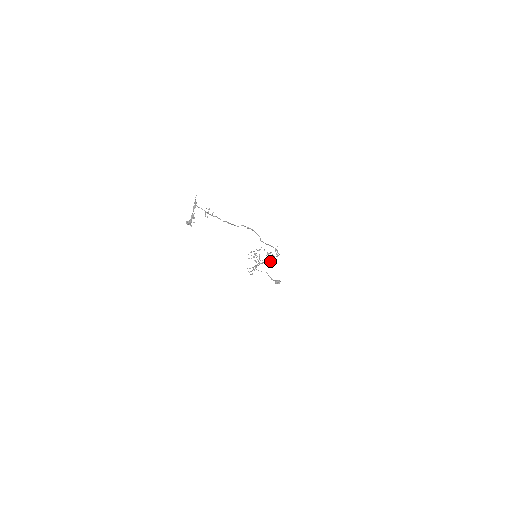
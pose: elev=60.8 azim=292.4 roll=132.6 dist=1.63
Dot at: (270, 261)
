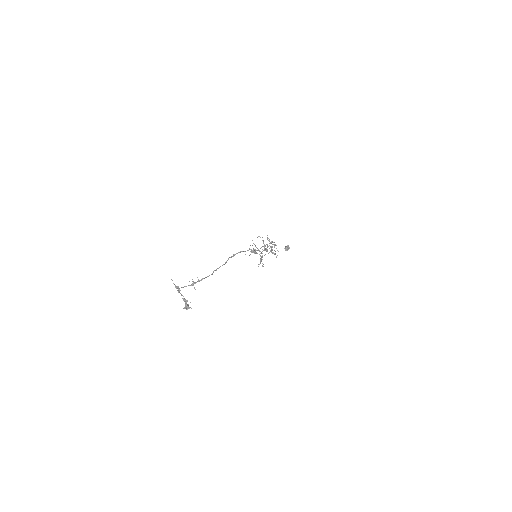
Dot at: (271, 252)
